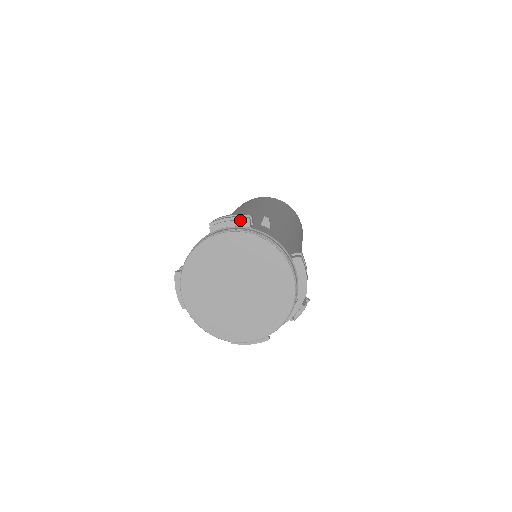
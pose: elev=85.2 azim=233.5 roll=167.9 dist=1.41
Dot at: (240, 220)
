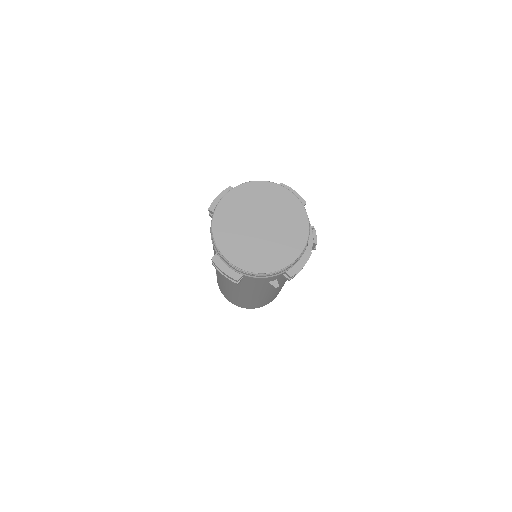
Dot at: (226, 191)
